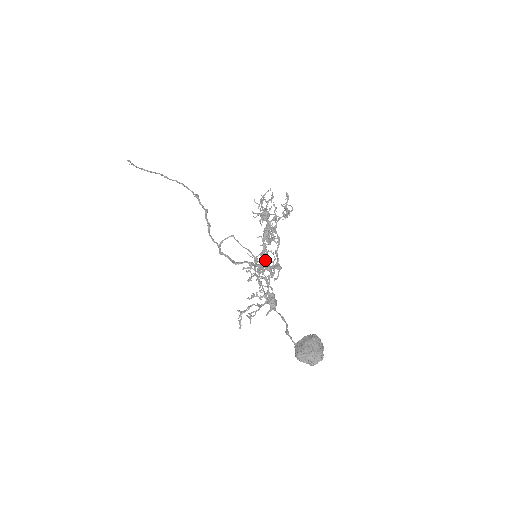
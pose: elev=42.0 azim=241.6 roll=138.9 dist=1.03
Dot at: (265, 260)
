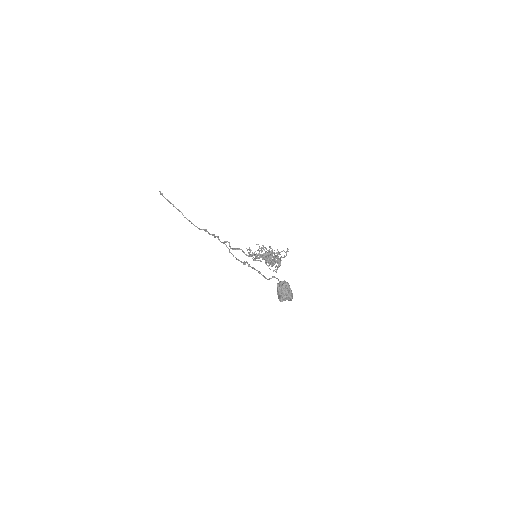
Dot at: (268, 256)
